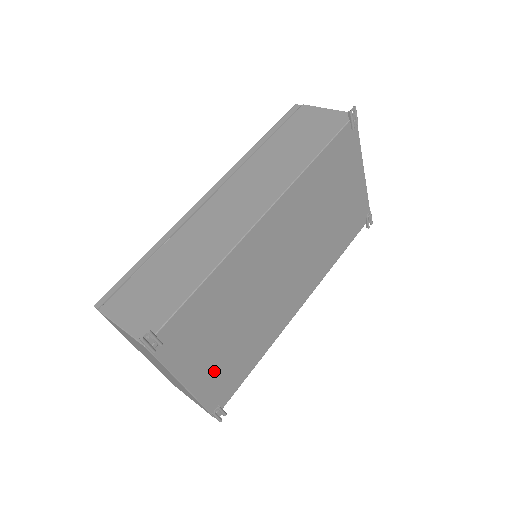
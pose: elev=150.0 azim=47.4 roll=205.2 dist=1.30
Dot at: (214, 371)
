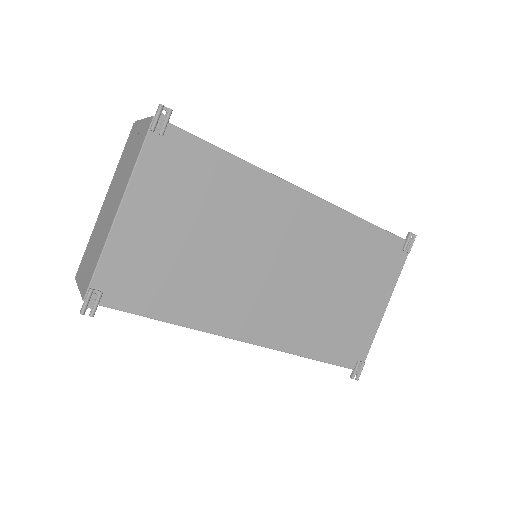
Dot at: (145, 246)
